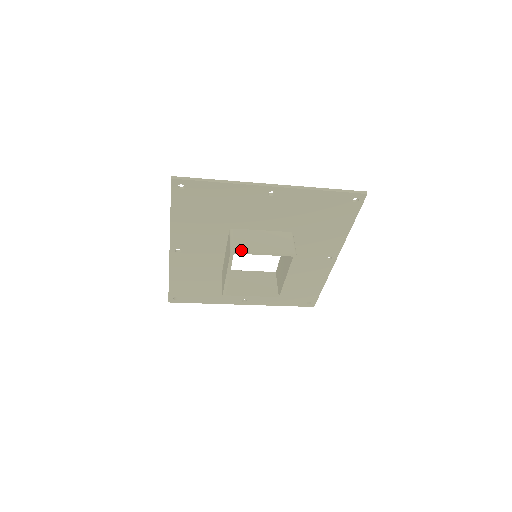
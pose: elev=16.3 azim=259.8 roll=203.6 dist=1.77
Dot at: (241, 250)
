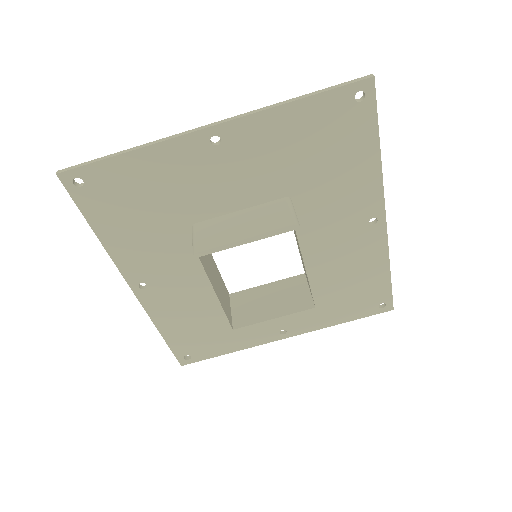
Dot at: (207, 248)
